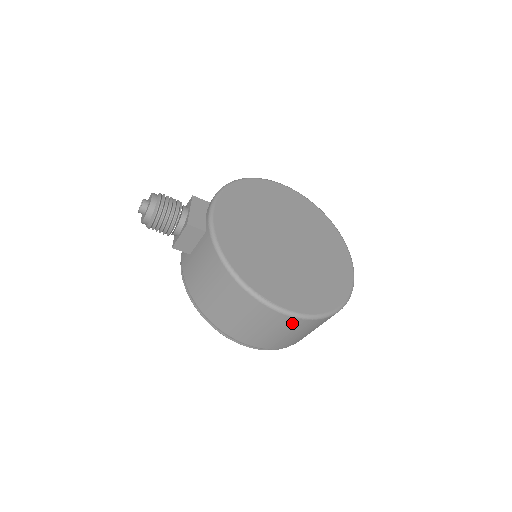
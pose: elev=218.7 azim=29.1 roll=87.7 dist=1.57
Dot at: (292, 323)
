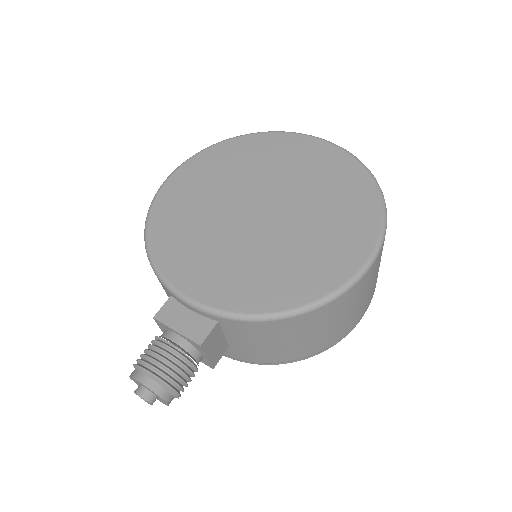
Dot at: (380, 254)
